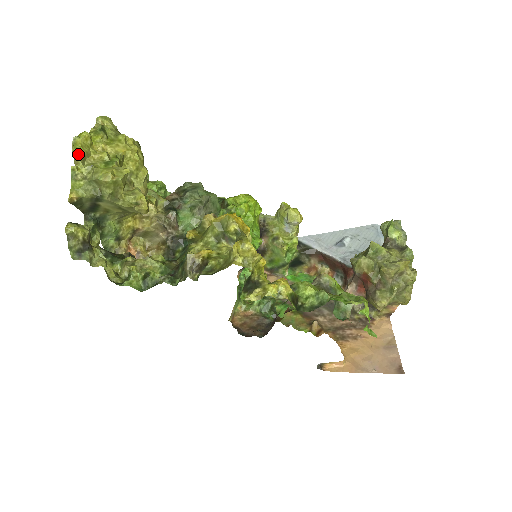
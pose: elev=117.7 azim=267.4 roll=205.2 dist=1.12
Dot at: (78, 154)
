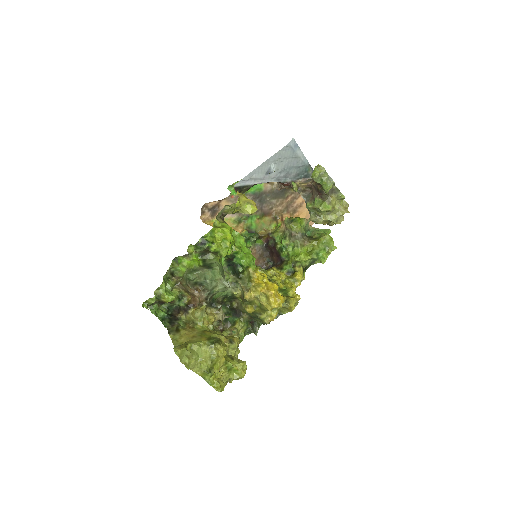
Dot at: occluded
